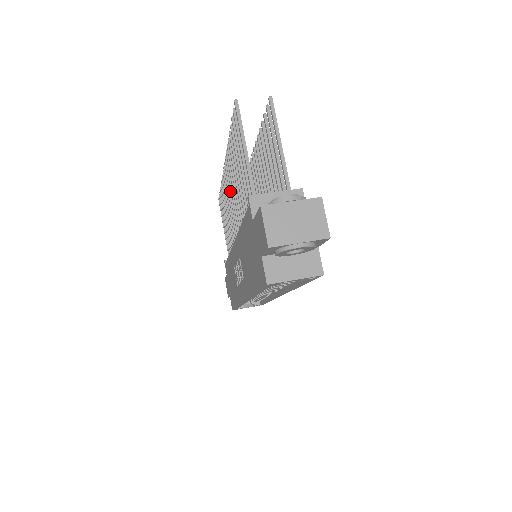
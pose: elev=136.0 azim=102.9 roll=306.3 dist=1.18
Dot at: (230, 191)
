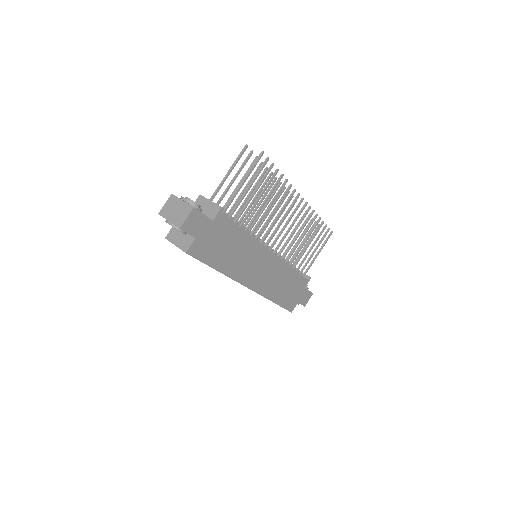
Dot at: (276, 210)
